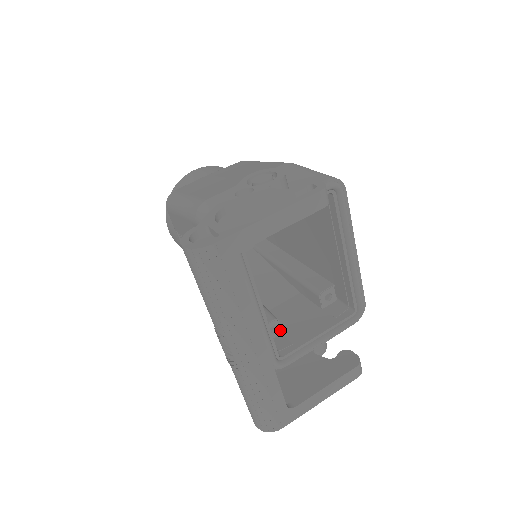
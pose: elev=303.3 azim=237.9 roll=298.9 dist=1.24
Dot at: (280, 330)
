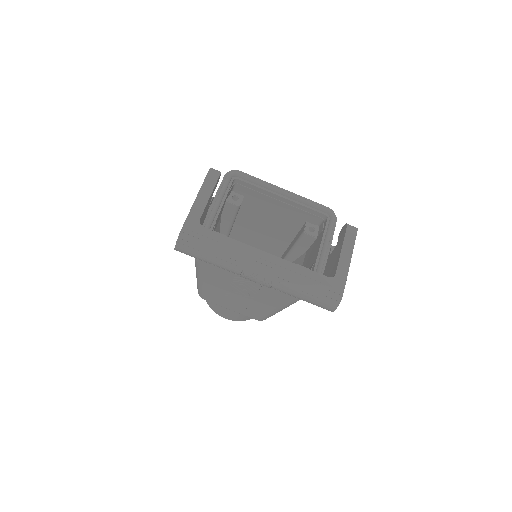
Dot at: occluded
